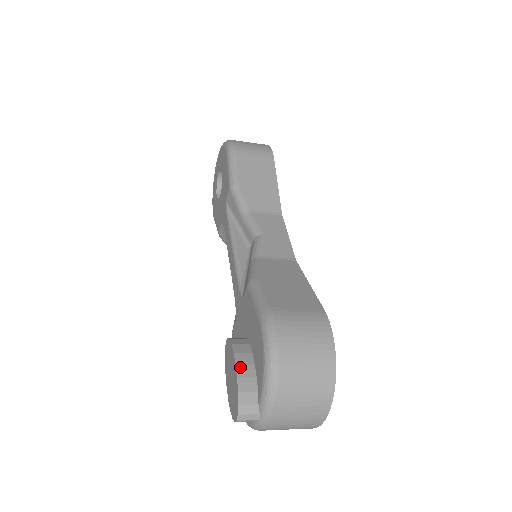
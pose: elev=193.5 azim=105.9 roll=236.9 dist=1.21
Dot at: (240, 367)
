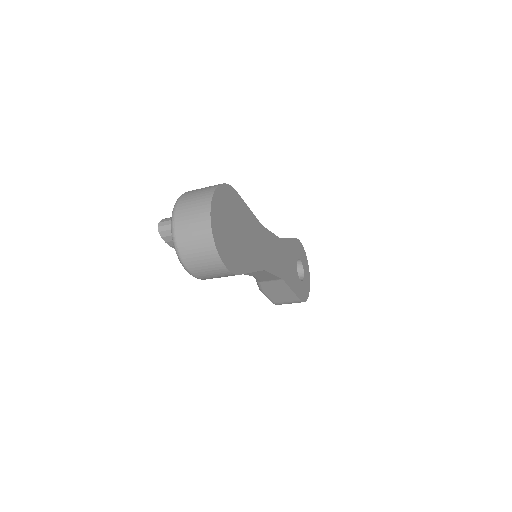
Dot at: occluded
